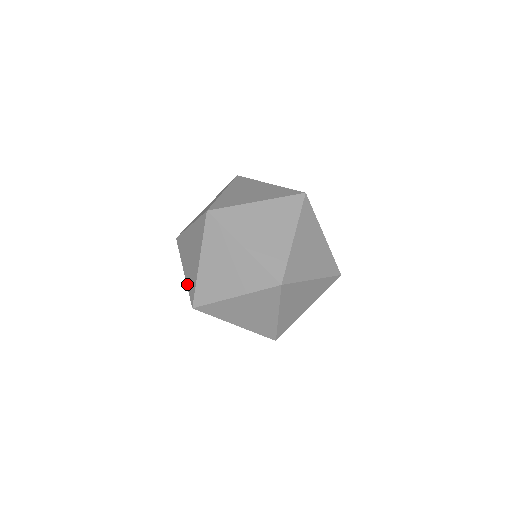
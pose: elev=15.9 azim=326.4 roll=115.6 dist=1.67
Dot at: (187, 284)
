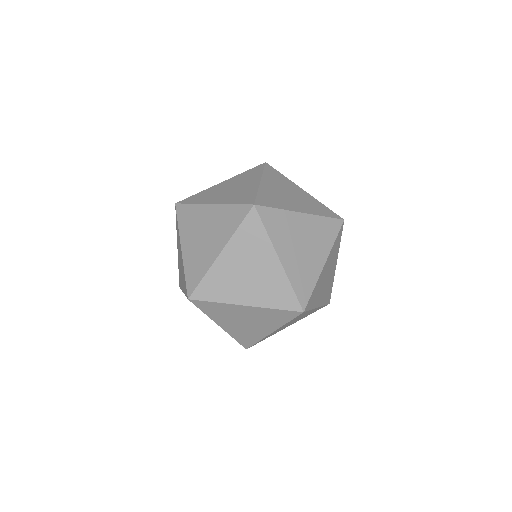
Dot at: (232, 336)
